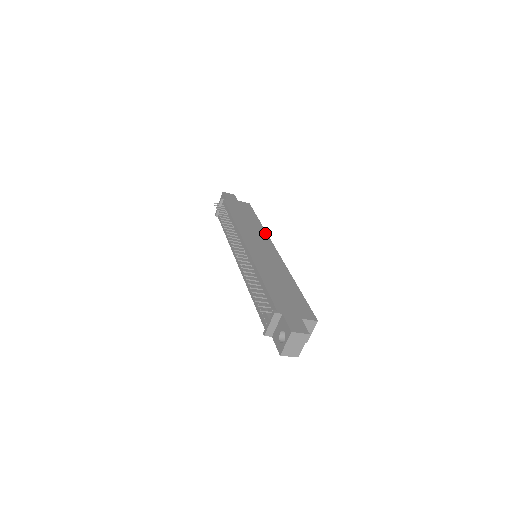
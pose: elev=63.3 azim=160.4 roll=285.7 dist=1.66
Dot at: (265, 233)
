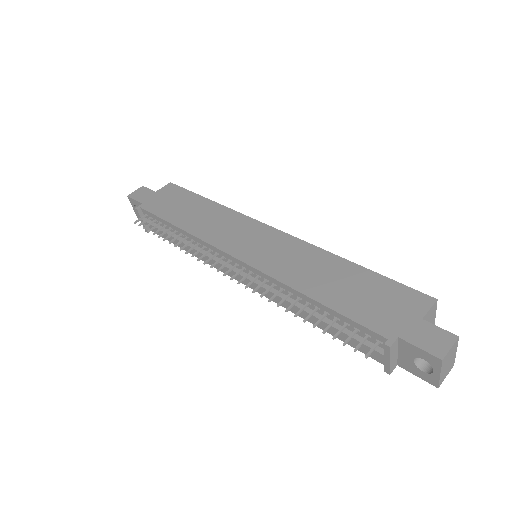
Dot at: (233, 213)
